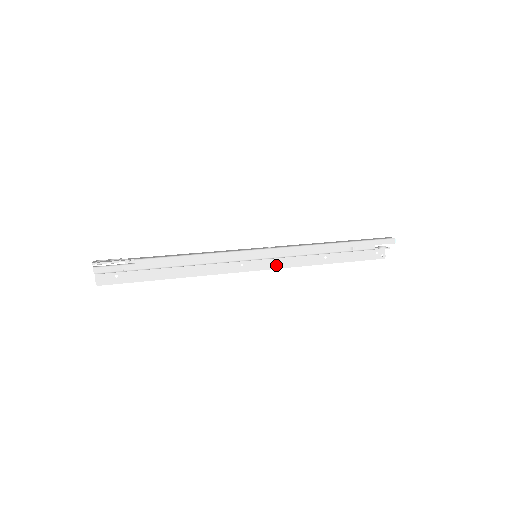
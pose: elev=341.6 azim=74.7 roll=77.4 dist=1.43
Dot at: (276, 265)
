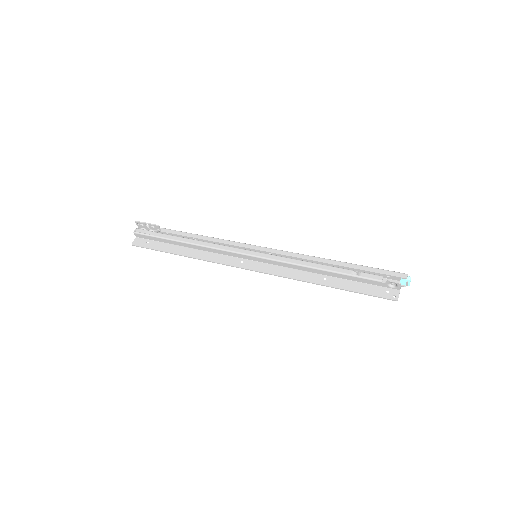
Dot at: (272, 271)
